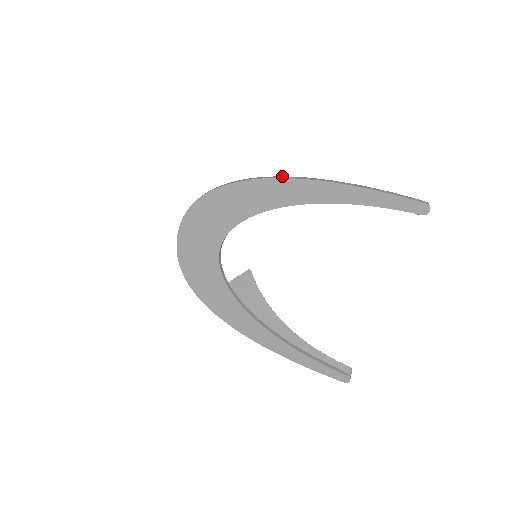
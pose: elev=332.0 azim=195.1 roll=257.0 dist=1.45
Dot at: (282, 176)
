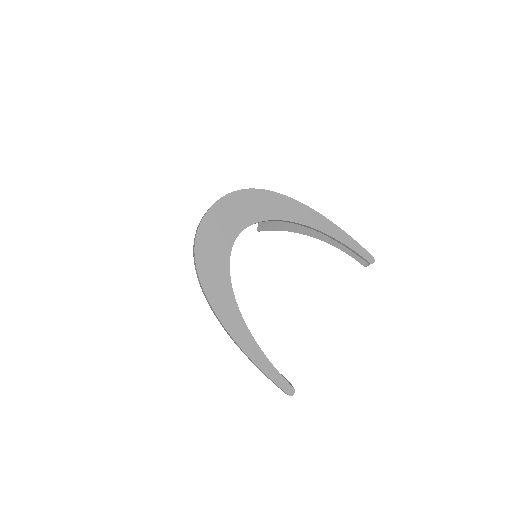
Dot at: (301, 204)
